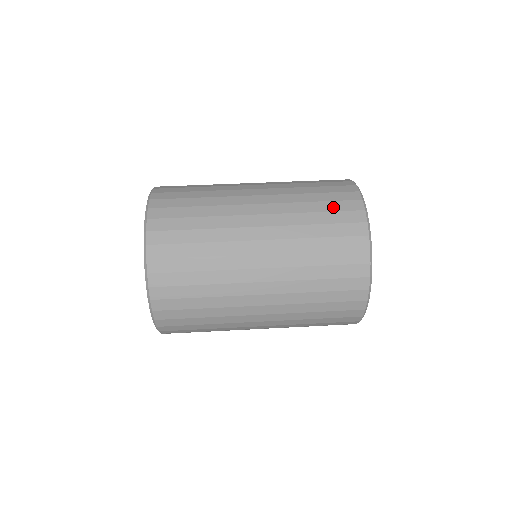
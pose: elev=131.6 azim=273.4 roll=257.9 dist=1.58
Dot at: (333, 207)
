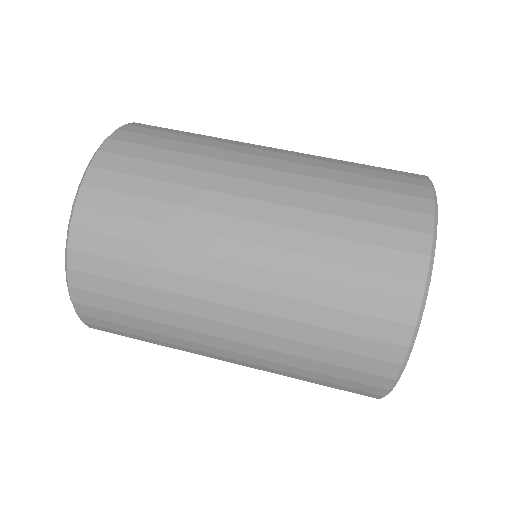
Dot at: (377, 236)
